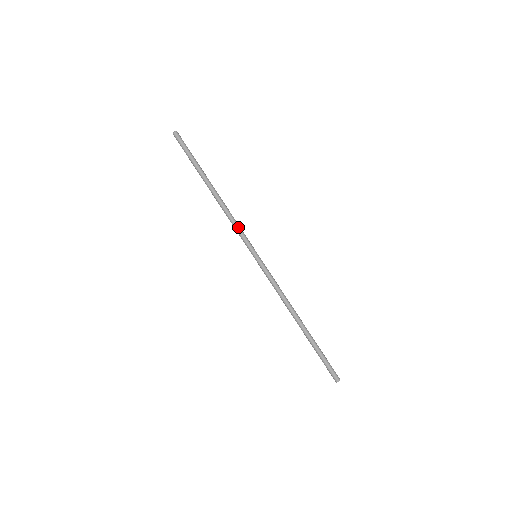
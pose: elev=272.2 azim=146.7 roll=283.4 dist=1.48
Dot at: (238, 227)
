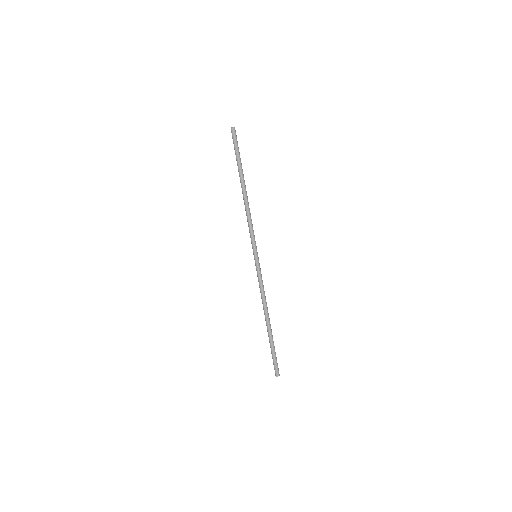
Dot at: (250, 228)
